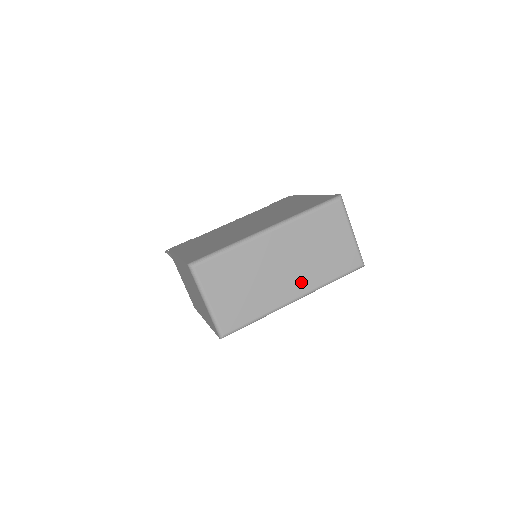
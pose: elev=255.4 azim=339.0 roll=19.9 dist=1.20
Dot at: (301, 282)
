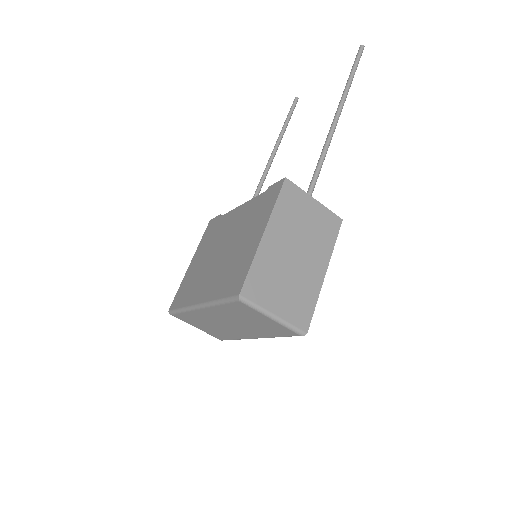
Dot at: (251, 333)
